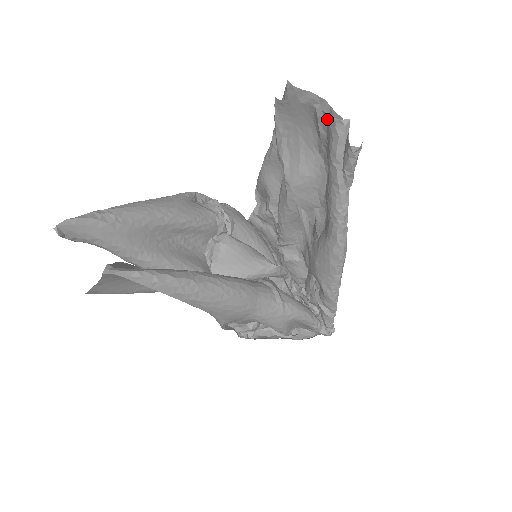
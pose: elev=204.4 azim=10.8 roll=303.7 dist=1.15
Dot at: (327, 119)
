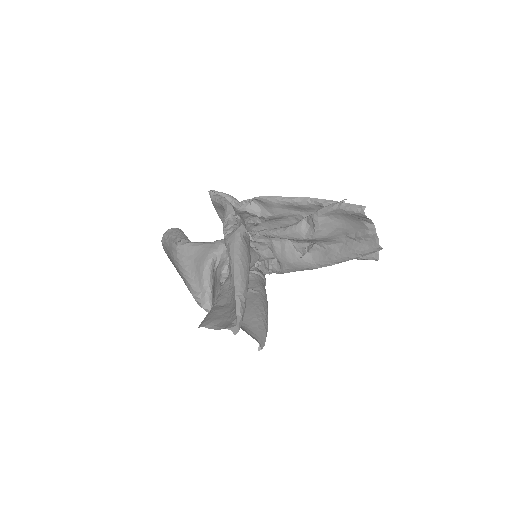
Dot at: (374, 241)
